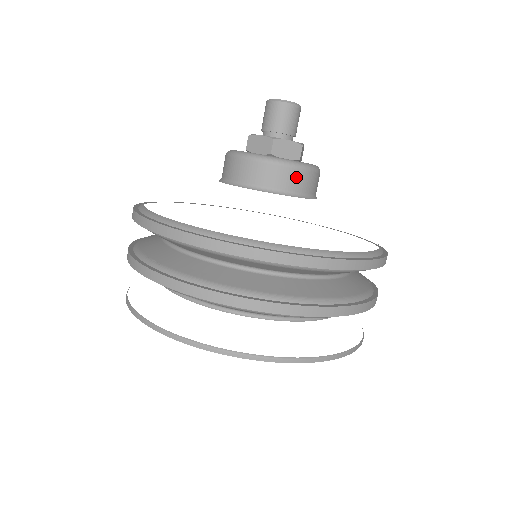
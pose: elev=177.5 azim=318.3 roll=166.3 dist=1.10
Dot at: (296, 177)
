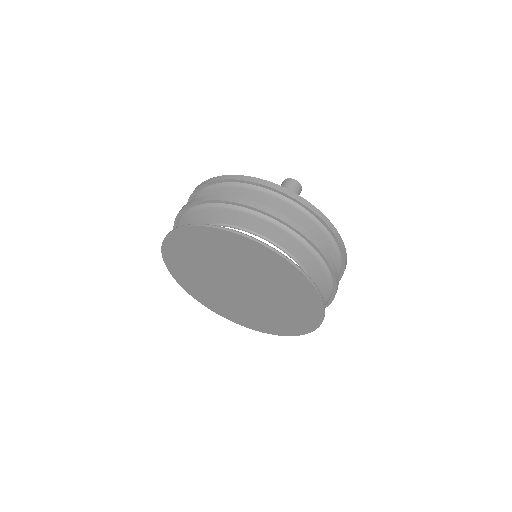
Dot at: occluded
